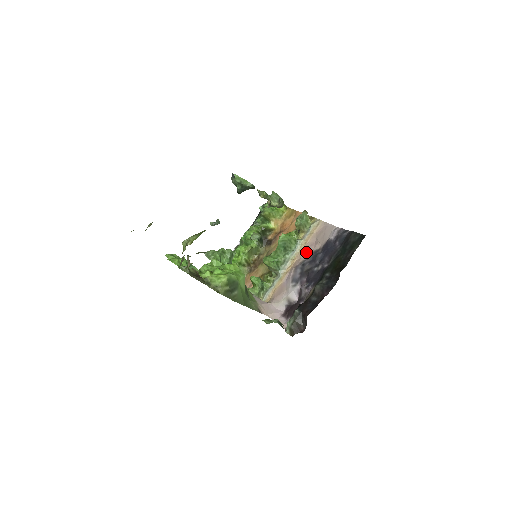
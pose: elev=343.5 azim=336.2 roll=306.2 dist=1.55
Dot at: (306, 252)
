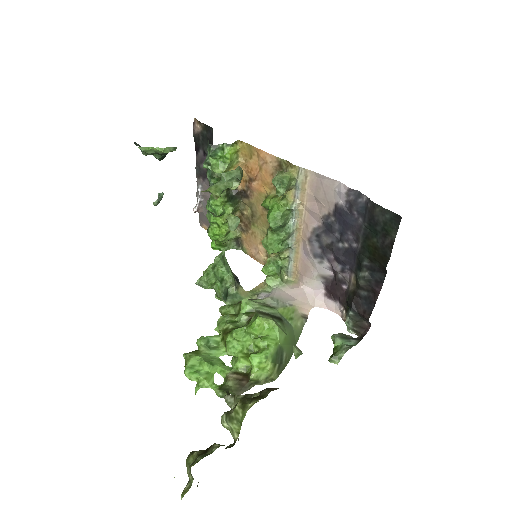
Dot at: (310, 216)
